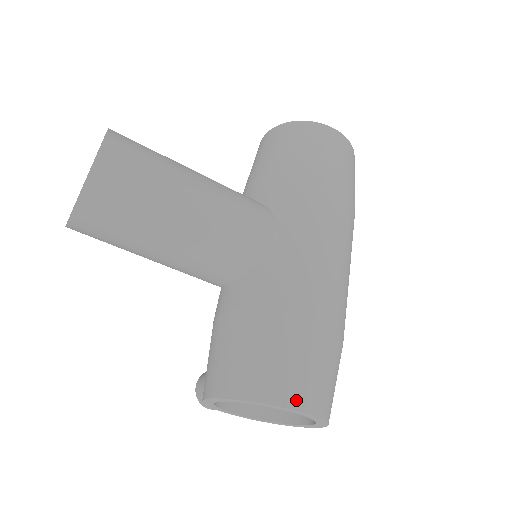
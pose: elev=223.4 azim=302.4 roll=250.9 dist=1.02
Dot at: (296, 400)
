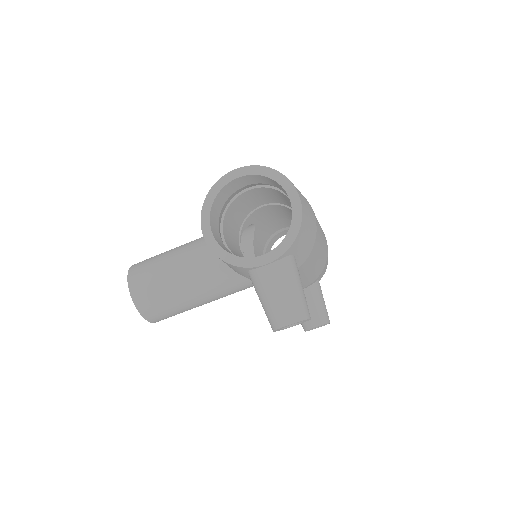
Dot at: occluded
